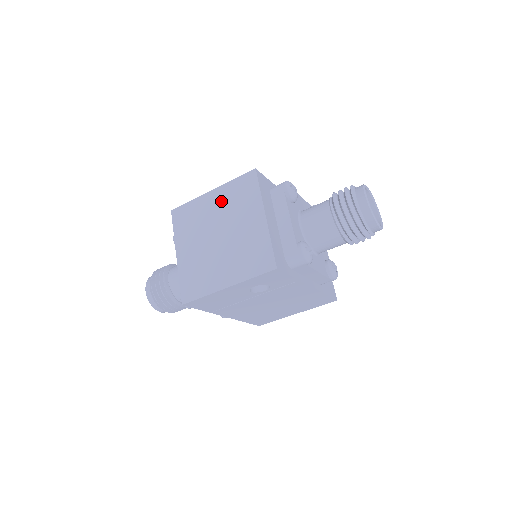
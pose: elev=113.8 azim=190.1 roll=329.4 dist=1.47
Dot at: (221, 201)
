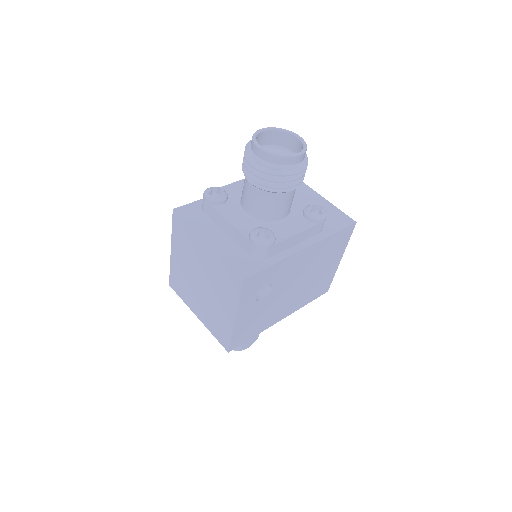
Dot at: (180, 253)
